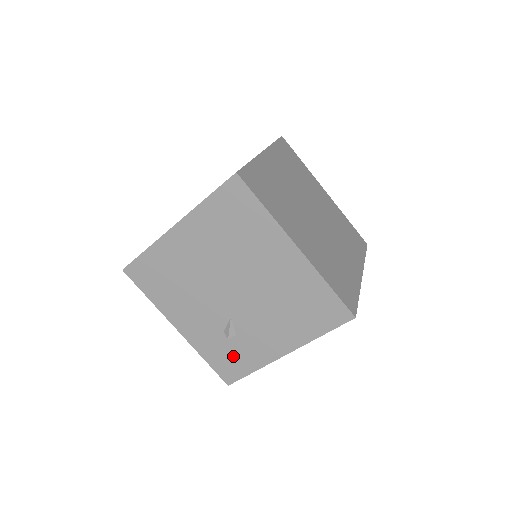
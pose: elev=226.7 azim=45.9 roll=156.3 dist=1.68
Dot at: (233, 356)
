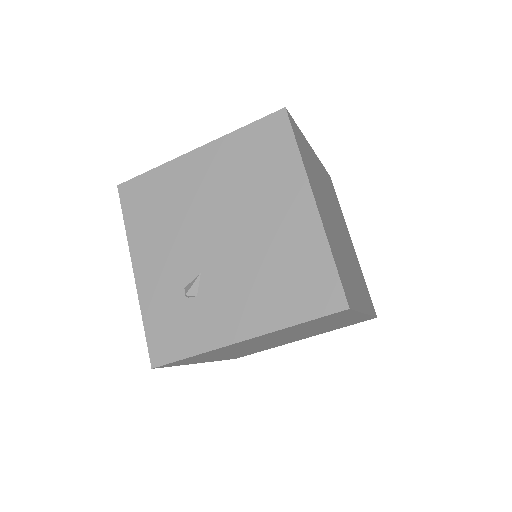
Dot at: (179, 325)
